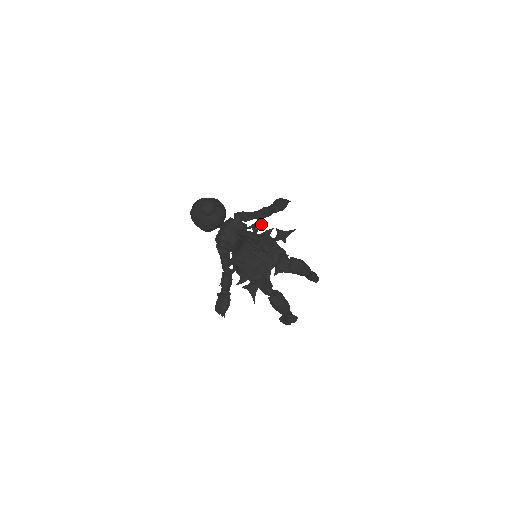
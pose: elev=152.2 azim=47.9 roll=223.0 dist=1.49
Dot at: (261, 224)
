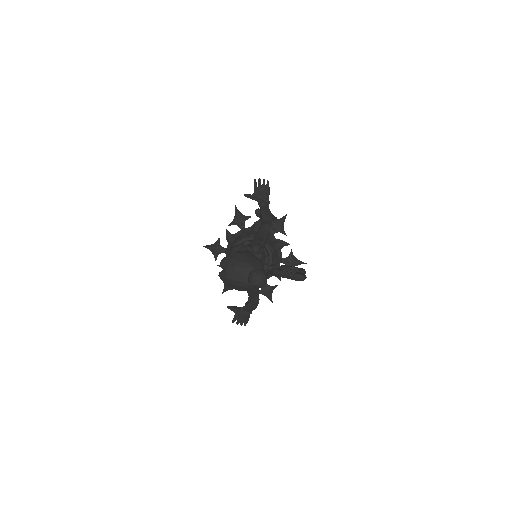
Dot at: (246, 218)
